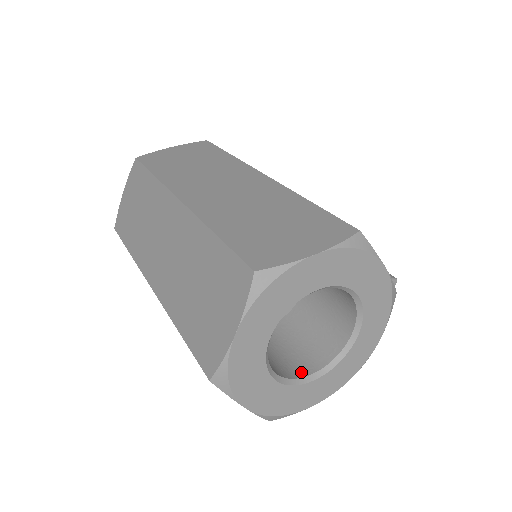
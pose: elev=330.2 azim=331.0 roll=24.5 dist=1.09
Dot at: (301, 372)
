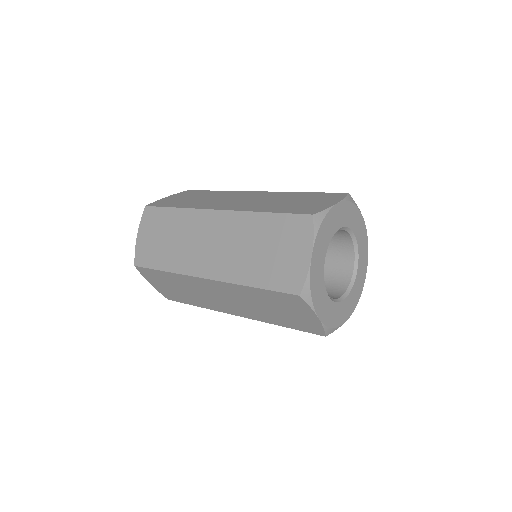
Dot at: (334, 297)
